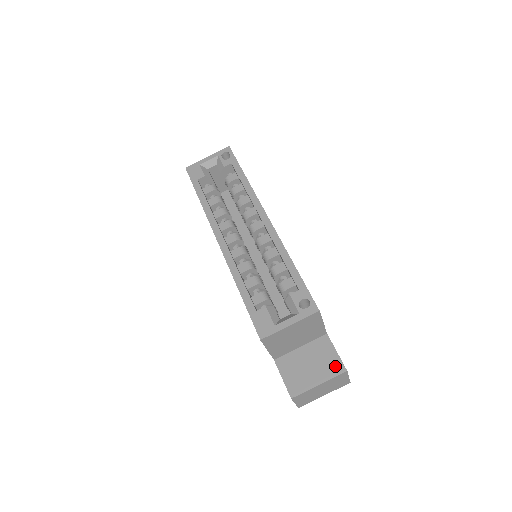
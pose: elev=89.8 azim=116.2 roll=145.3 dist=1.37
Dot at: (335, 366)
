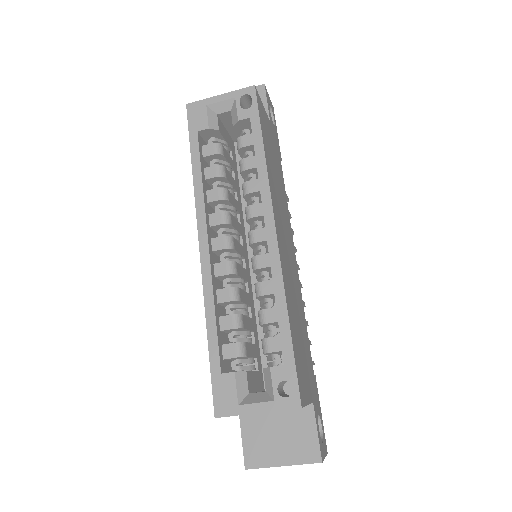
Dot at: (309, 450)
